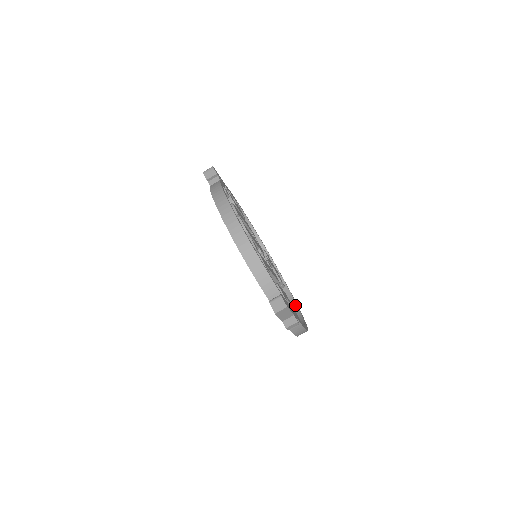
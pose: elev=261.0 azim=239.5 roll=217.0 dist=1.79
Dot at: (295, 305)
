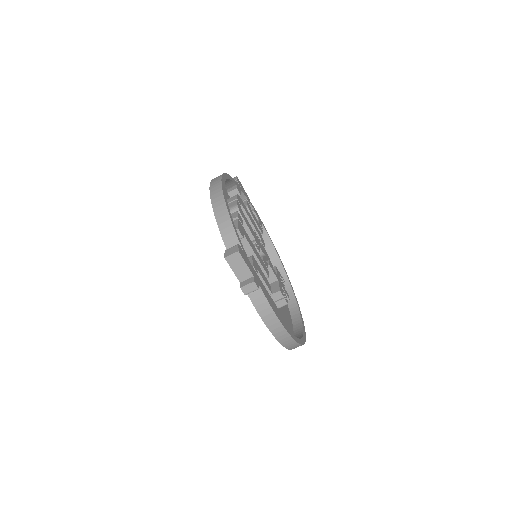
Dot at: (301, 335)
